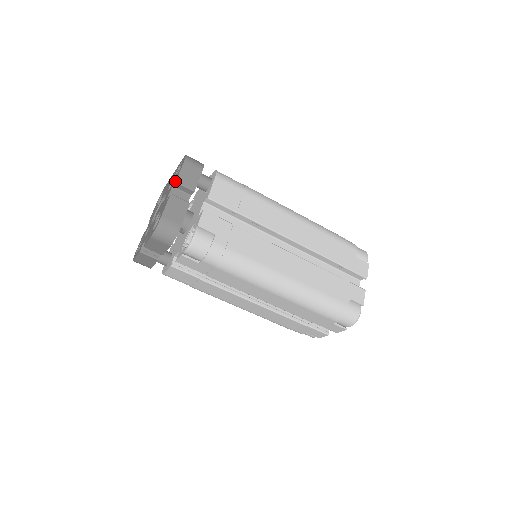
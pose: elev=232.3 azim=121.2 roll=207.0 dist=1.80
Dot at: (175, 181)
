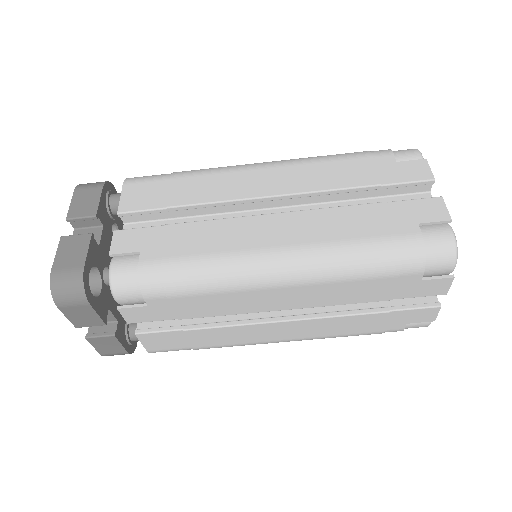
Dot at: (67, 219)
